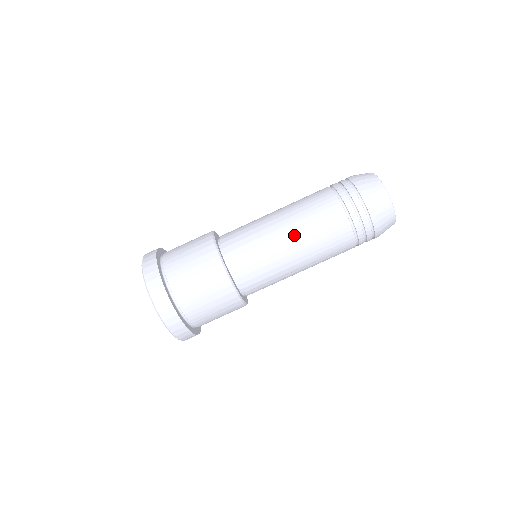
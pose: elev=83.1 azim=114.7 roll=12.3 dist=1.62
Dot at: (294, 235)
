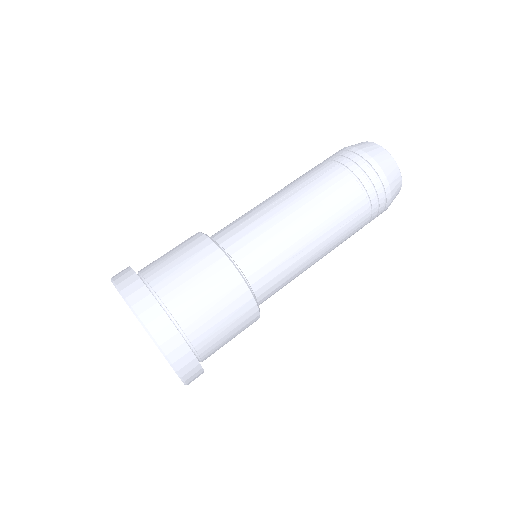
Dot at: (293, 200)
